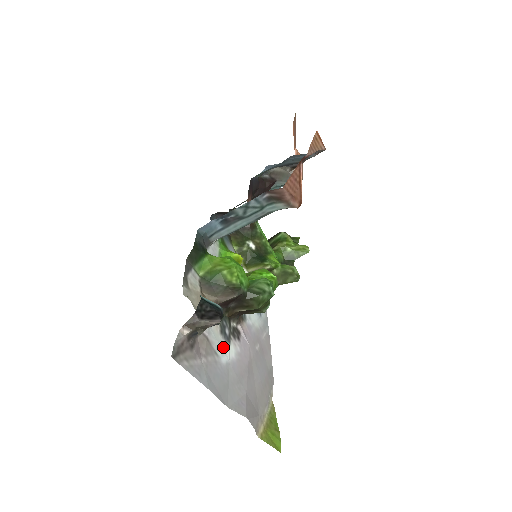
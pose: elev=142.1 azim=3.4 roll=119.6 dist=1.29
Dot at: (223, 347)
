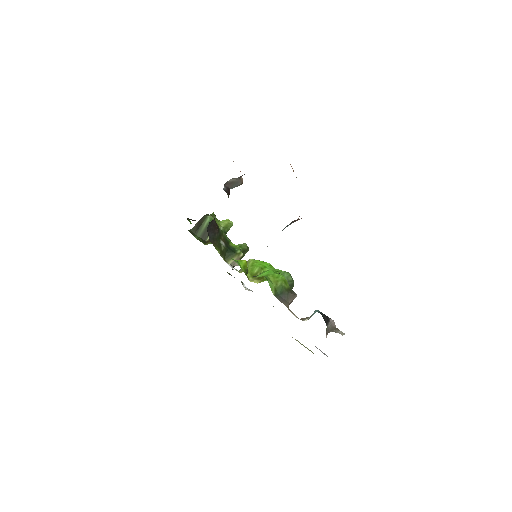
Dot at: occluded
